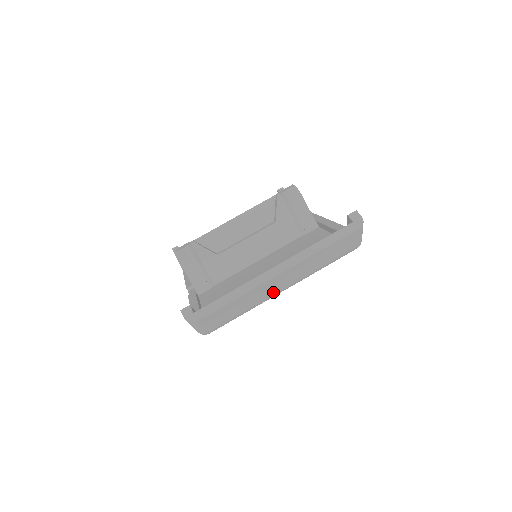
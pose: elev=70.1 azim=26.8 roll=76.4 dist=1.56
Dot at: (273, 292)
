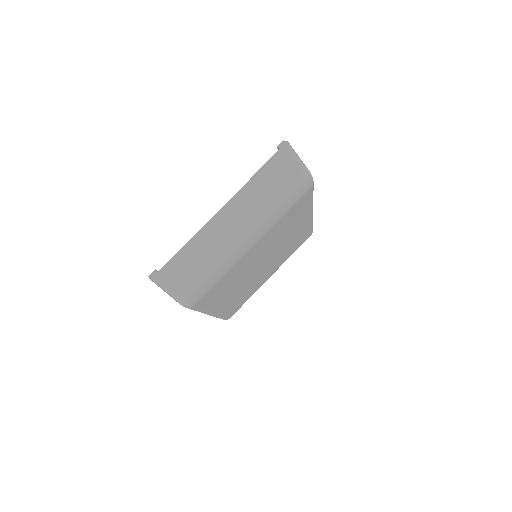
Dot at: (234, 241)
